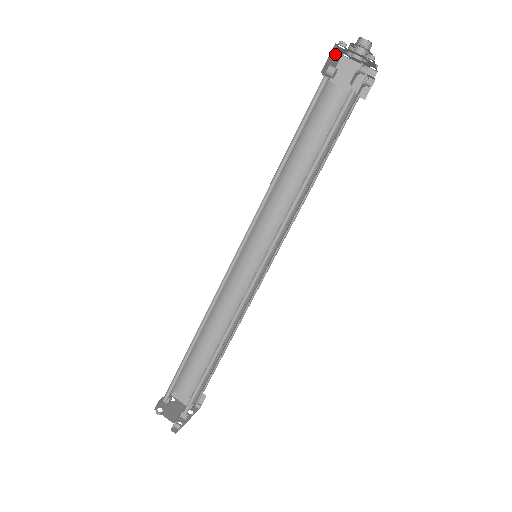
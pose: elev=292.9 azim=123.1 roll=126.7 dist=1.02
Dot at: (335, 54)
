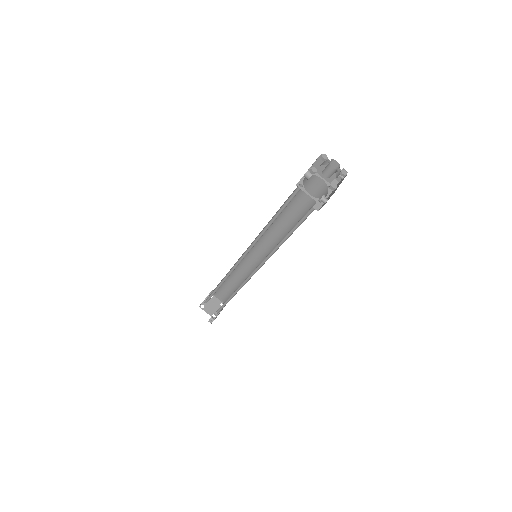
Dot at: occluded
